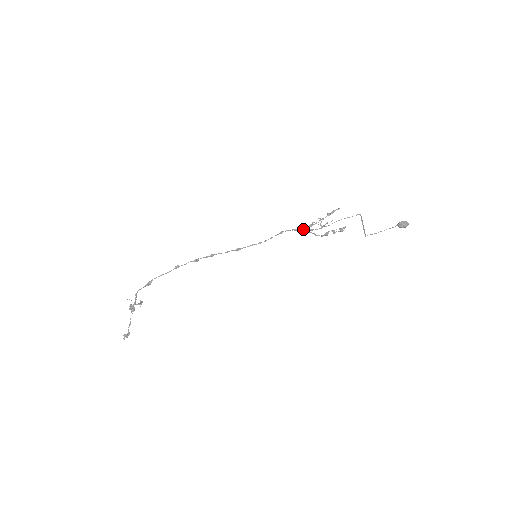
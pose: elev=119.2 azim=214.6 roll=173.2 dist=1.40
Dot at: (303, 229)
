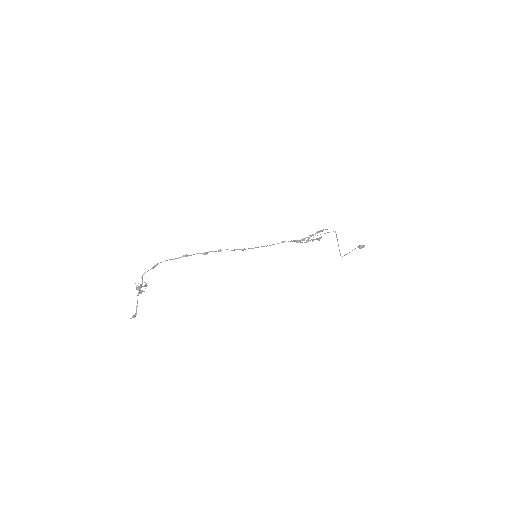
Dot at: (298, 241)
